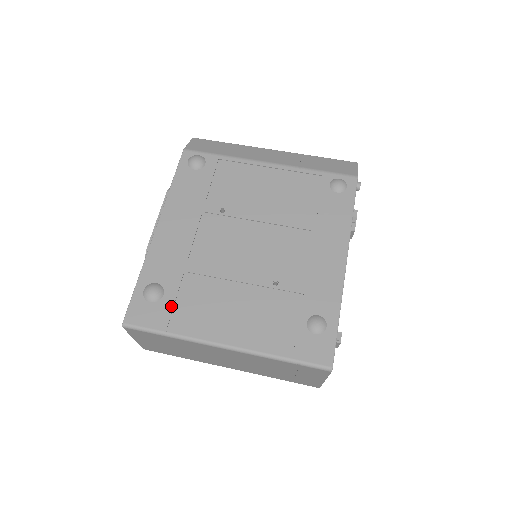
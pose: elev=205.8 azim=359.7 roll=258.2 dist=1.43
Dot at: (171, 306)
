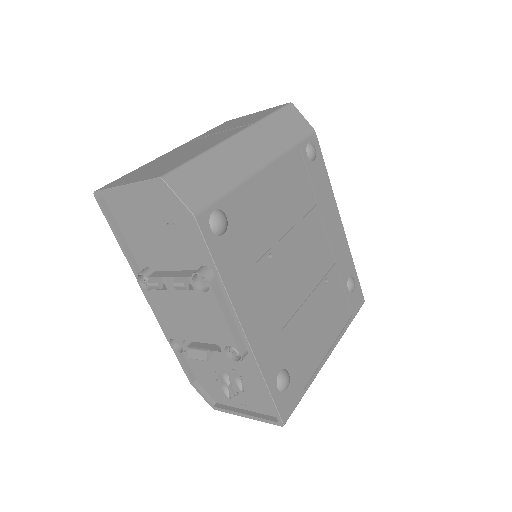
Dot at: (297, 373)
